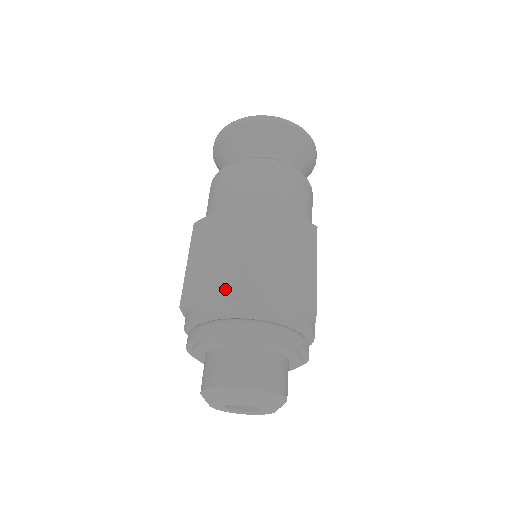
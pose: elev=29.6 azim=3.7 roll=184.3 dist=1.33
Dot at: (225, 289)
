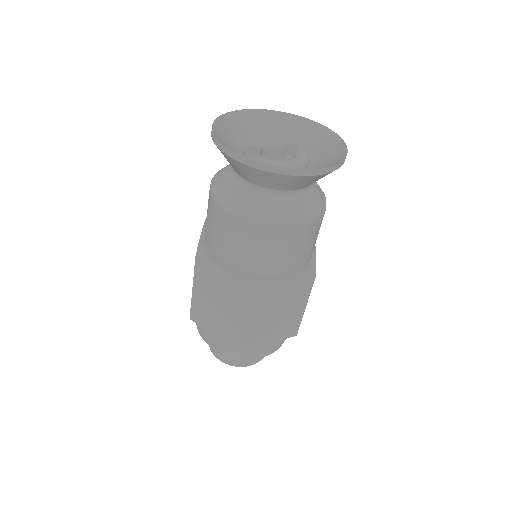
Dot at: occluded
